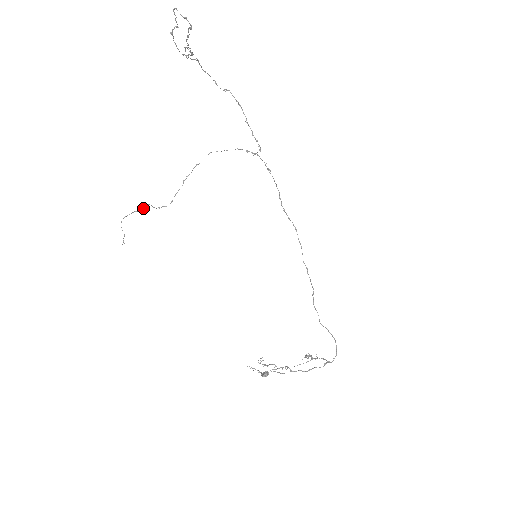
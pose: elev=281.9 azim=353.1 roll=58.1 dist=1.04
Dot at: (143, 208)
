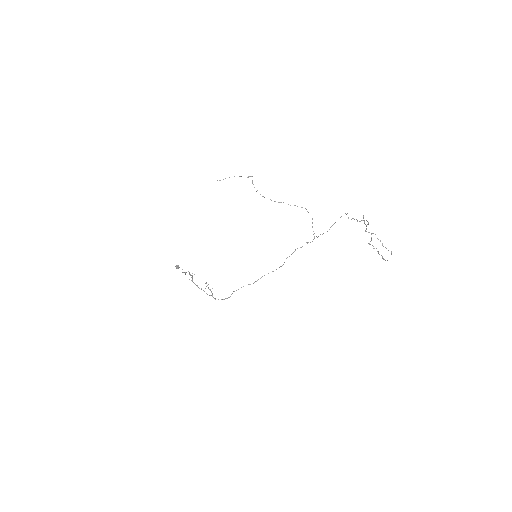
Dot at: (249, 176)
